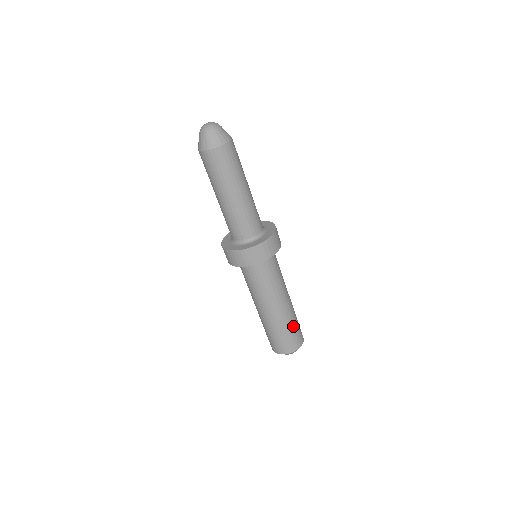
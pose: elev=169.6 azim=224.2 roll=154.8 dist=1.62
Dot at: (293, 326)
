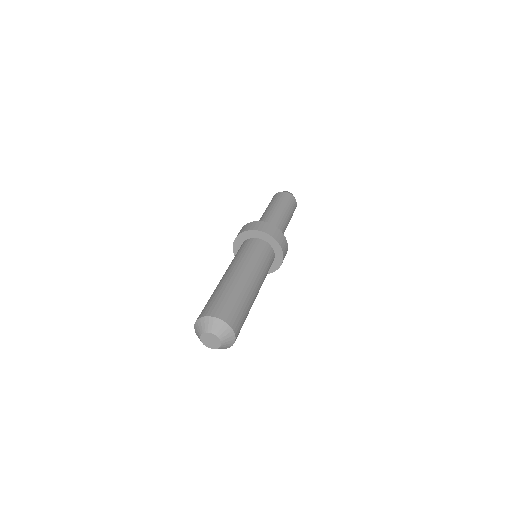
Dot at: (238, 300)
